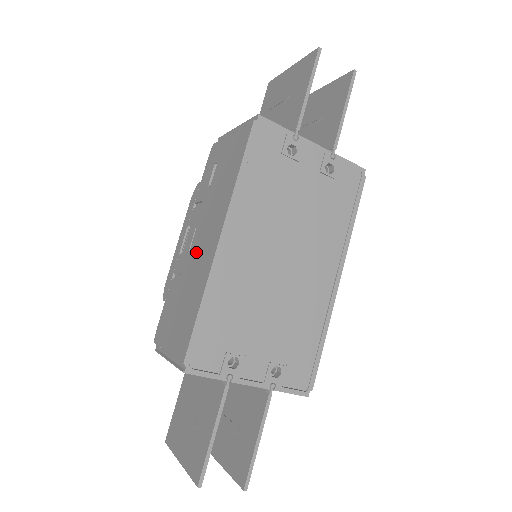
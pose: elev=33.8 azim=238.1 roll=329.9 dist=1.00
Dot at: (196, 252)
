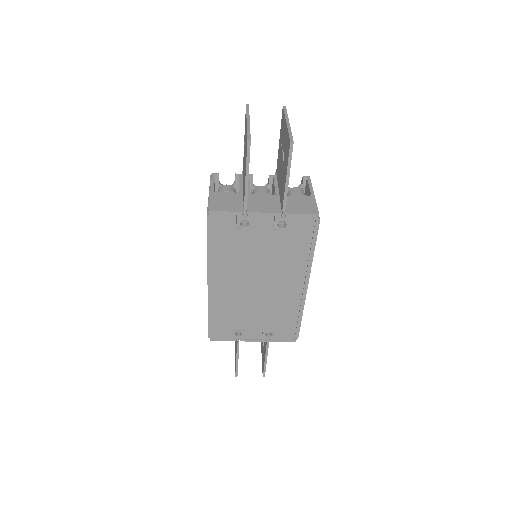
Dot at: occluded
